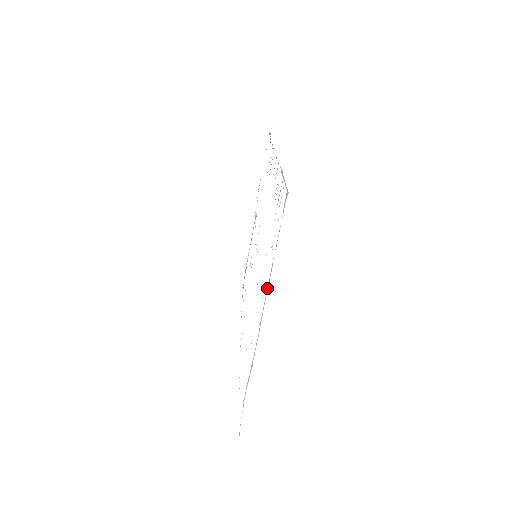
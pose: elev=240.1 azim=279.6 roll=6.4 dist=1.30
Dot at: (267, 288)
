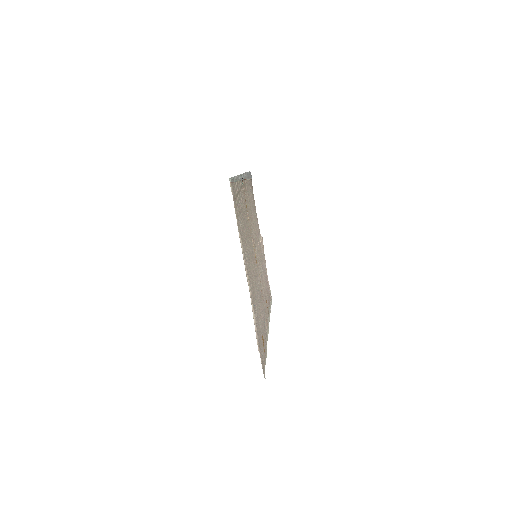
Dot at: (242, 251)
